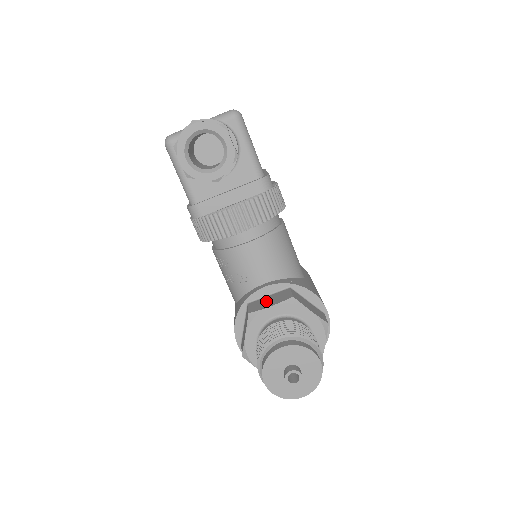
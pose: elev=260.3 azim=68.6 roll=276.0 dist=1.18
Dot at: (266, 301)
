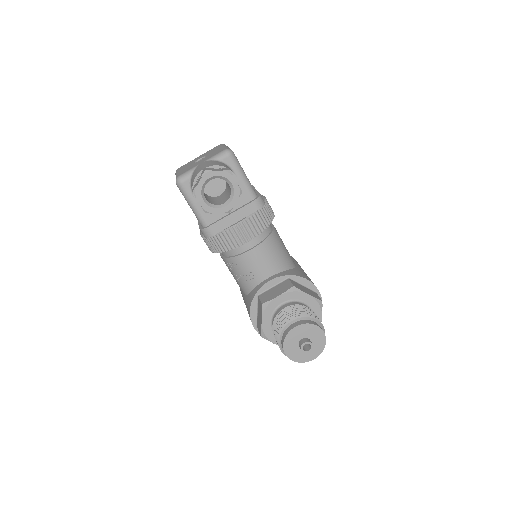
Dot at: (273, 292)
